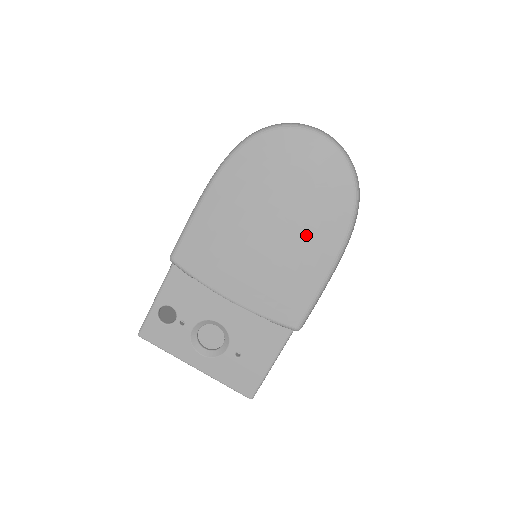
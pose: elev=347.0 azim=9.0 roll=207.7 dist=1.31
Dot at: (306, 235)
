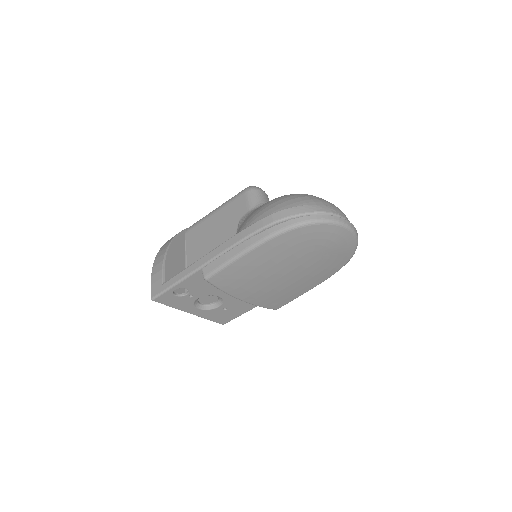
Dot at: (309, 276)
